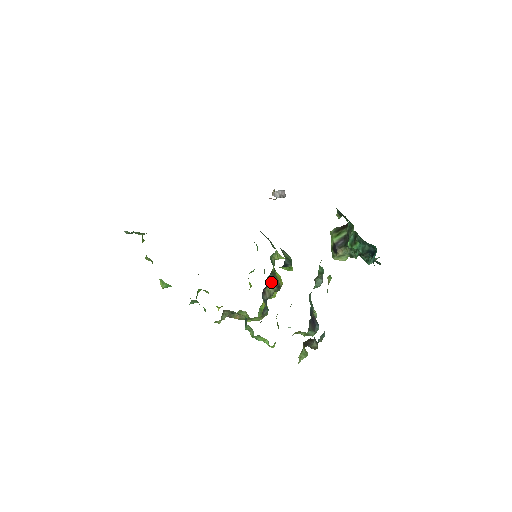
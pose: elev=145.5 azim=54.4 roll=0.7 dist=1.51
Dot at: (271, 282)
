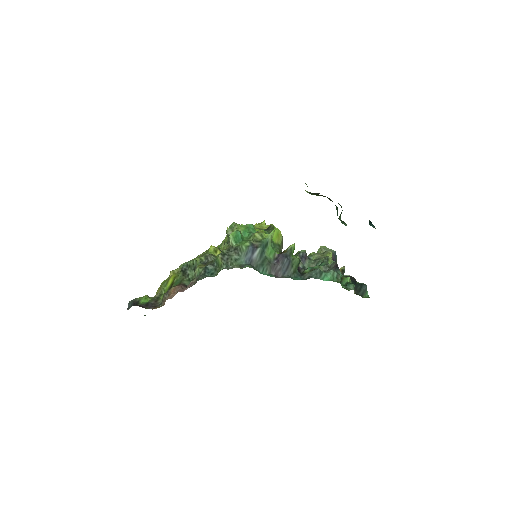
Dot at: occluded
